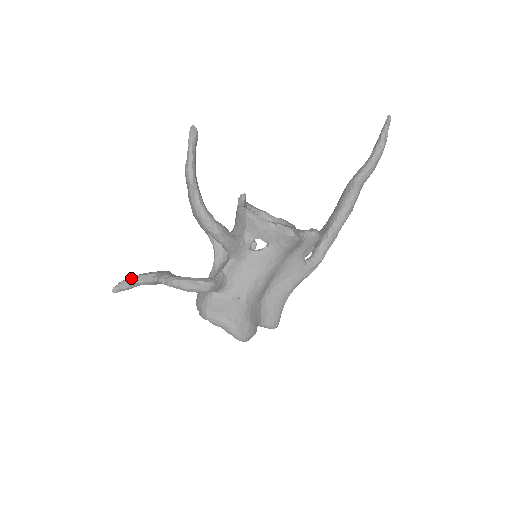
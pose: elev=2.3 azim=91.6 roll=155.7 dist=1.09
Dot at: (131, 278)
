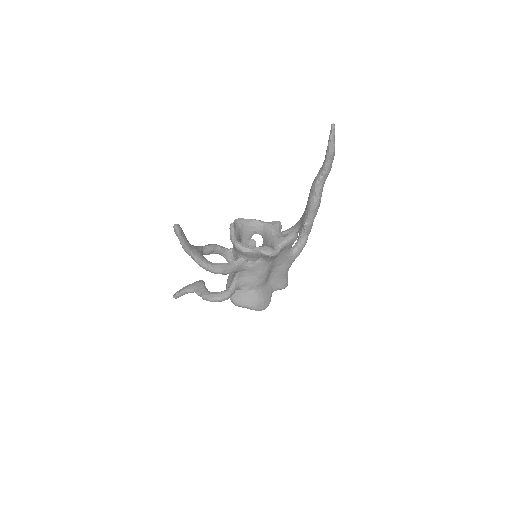
Dot at: (181, 292)
